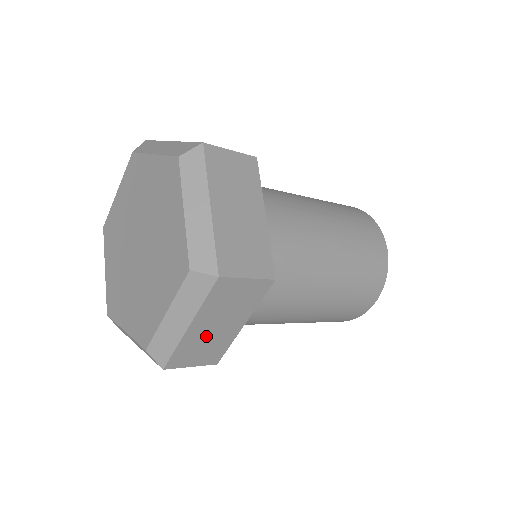
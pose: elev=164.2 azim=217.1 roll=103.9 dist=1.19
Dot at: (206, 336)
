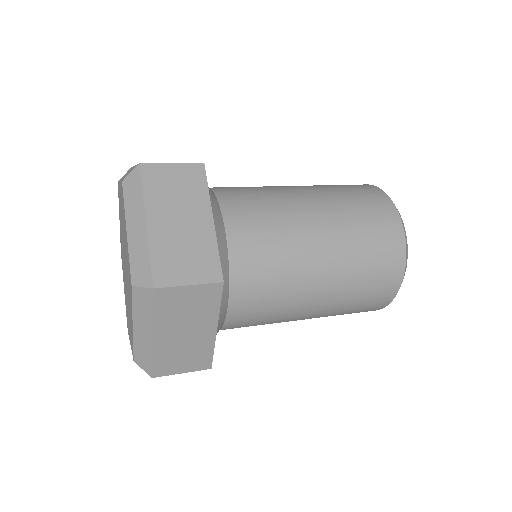
Dot at: occluded
